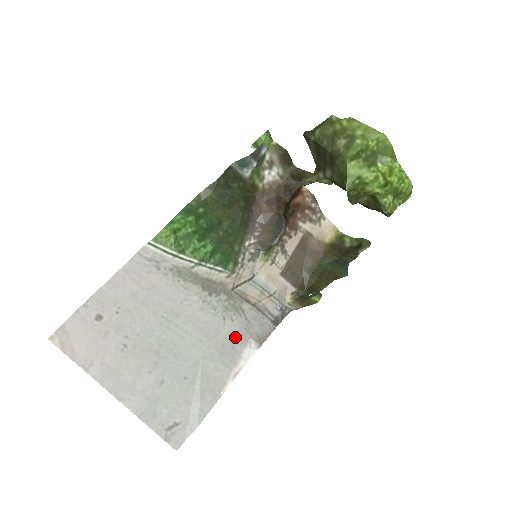
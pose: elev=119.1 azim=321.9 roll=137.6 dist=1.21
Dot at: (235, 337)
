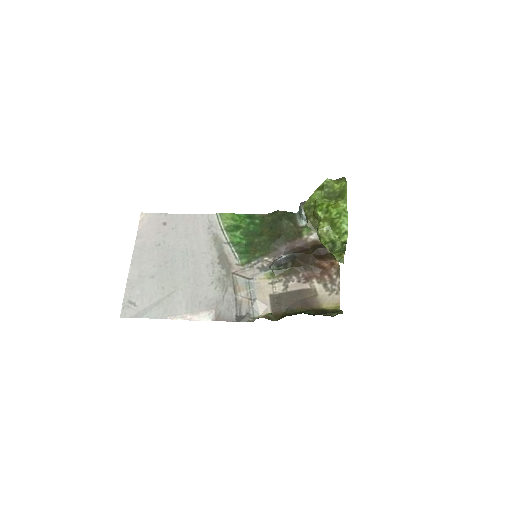
Dot at: (207, 299)
